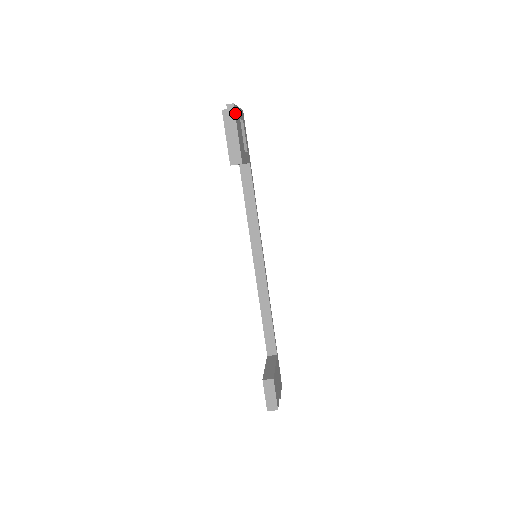
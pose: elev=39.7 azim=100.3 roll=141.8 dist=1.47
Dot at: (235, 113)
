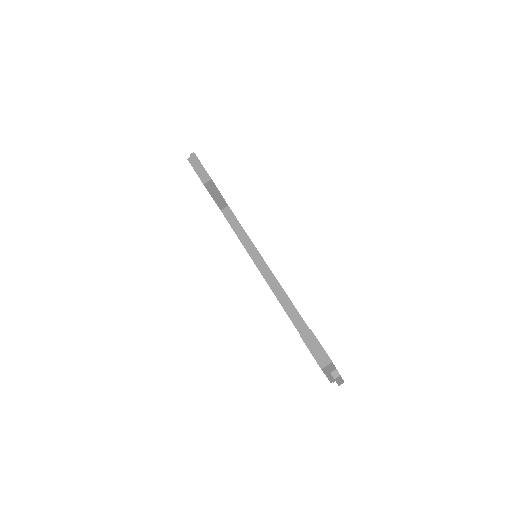
Dot at: (197, 157)
